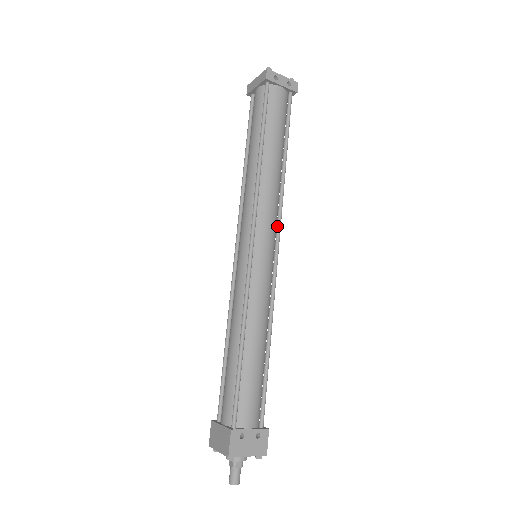
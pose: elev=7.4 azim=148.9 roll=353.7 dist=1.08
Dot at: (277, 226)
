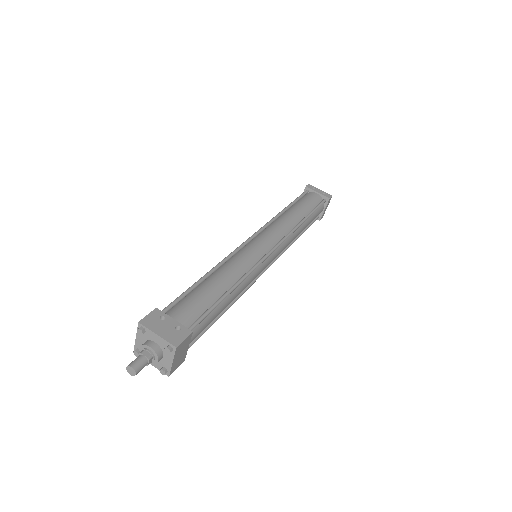
Dot at: (280, 240)
